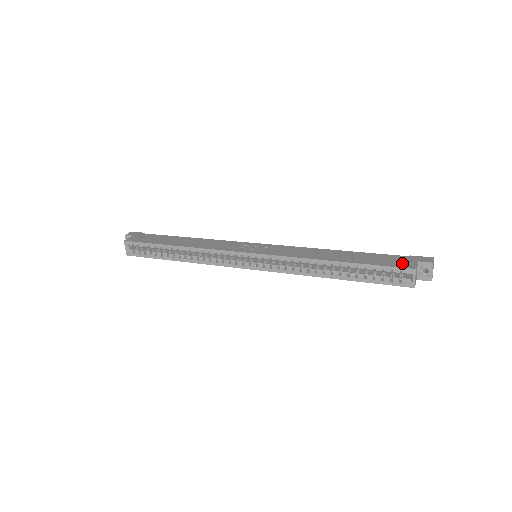
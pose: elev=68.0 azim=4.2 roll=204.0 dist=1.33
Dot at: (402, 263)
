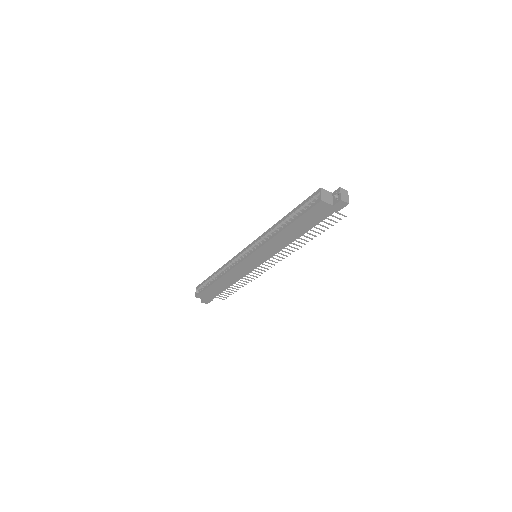
Dot at: occluded
